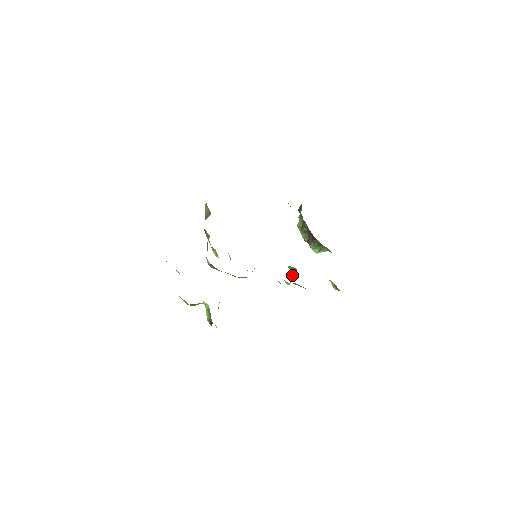
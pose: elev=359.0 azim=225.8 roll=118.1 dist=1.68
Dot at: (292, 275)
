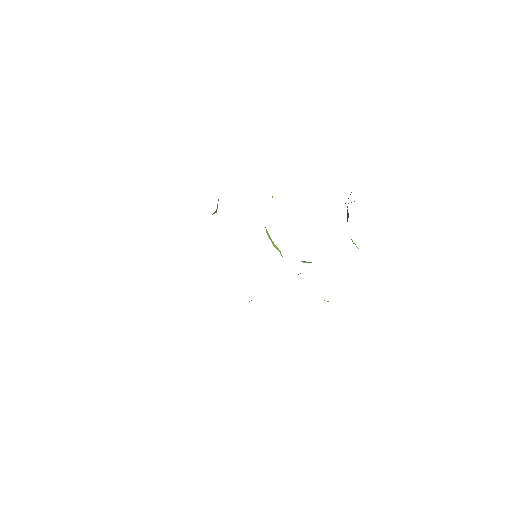
Dot at: occluded
